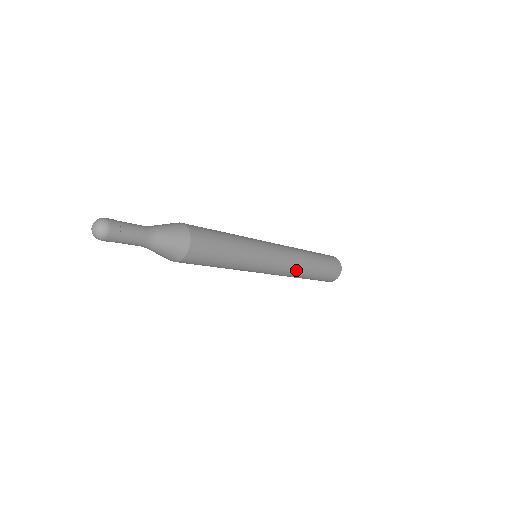
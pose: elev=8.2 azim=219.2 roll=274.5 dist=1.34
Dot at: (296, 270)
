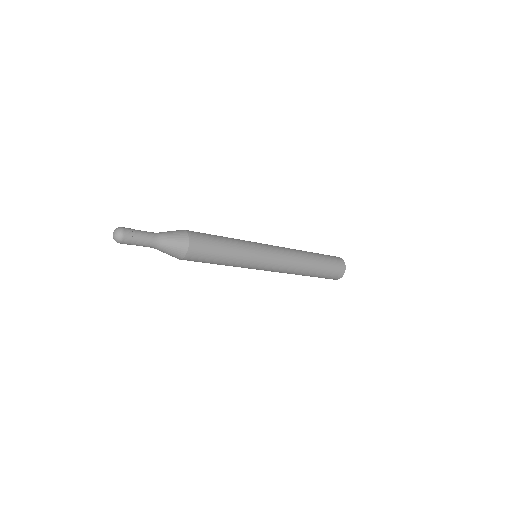
Dot at: (296, 266)
